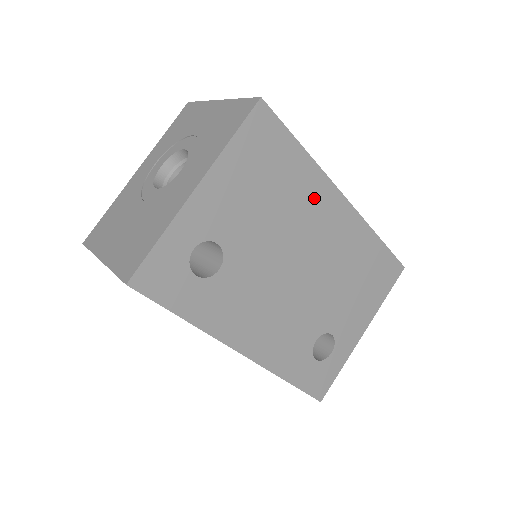
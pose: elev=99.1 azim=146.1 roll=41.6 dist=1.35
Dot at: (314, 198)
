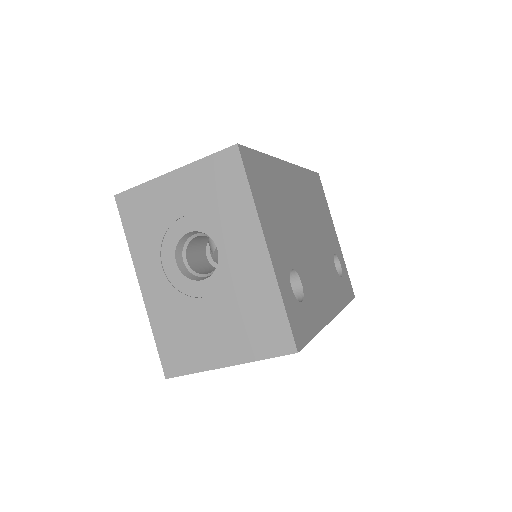
Dot at: (285, 181)
